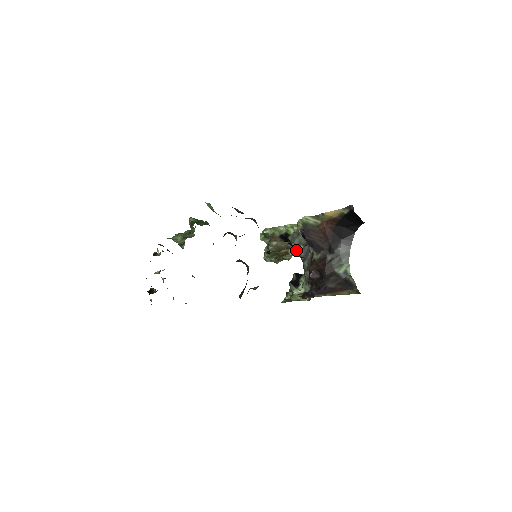
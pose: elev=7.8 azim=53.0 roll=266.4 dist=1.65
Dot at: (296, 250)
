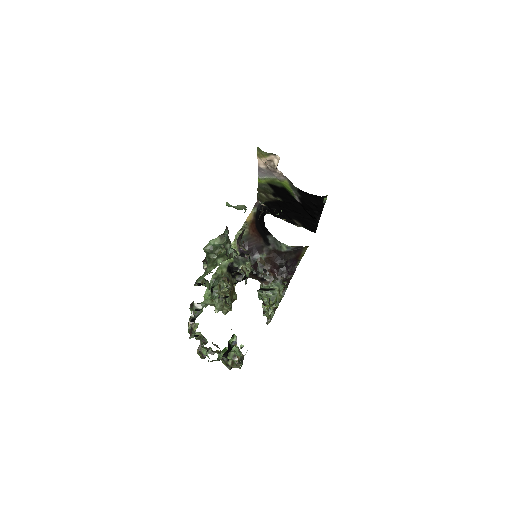
Dot at: (249, 264)
